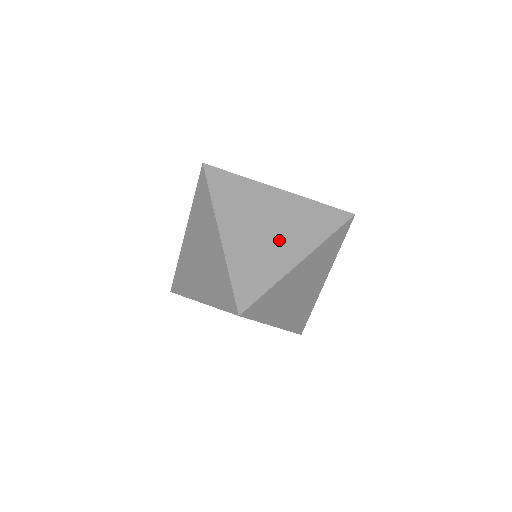
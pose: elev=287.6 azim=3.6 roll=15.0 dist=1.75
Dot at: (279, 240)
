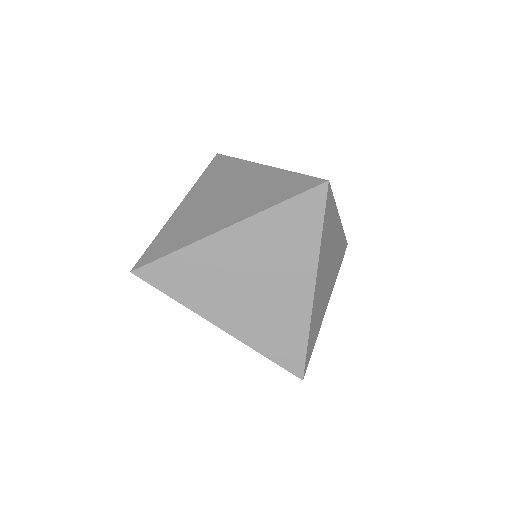
Dot at: occluded
